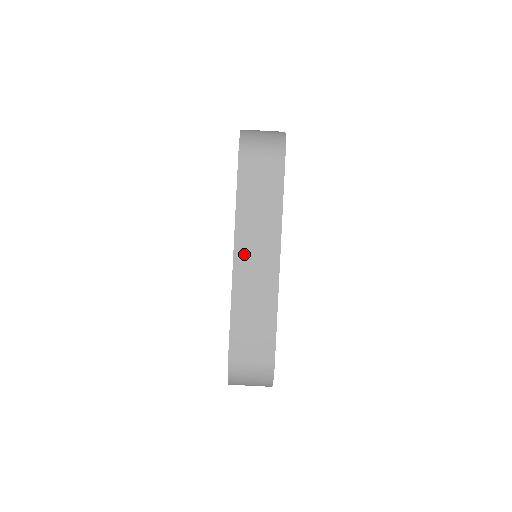
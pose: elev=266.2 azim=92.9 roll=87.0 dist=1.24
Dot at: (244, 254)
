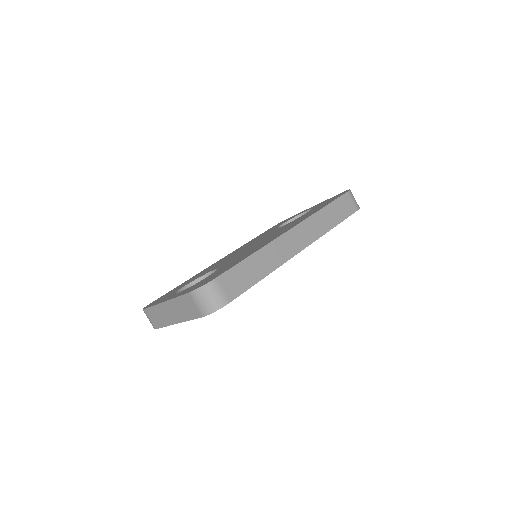
Dot at: (168, 306)
